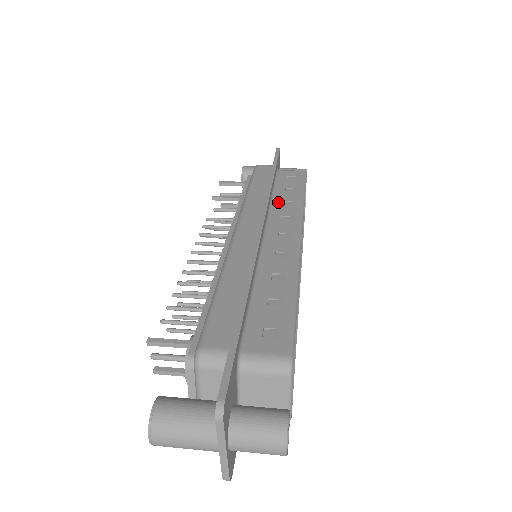
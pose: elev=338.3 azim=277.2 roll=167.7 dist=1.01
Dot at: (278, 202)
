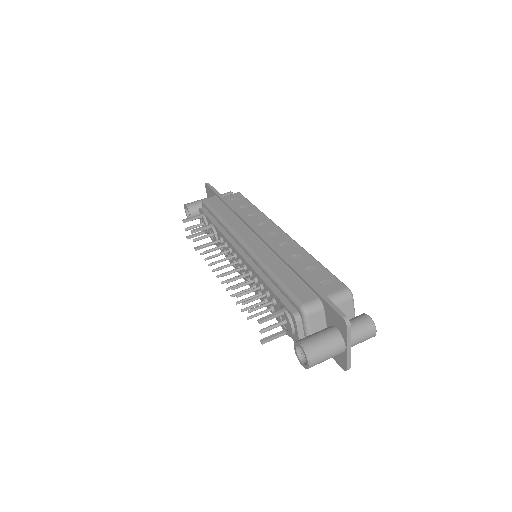
Dot at: (246, 217)
